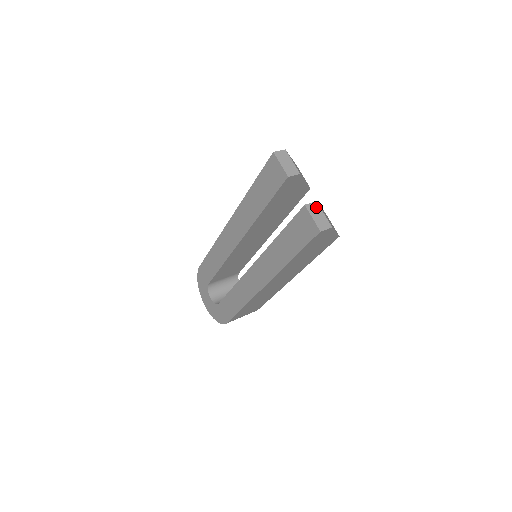
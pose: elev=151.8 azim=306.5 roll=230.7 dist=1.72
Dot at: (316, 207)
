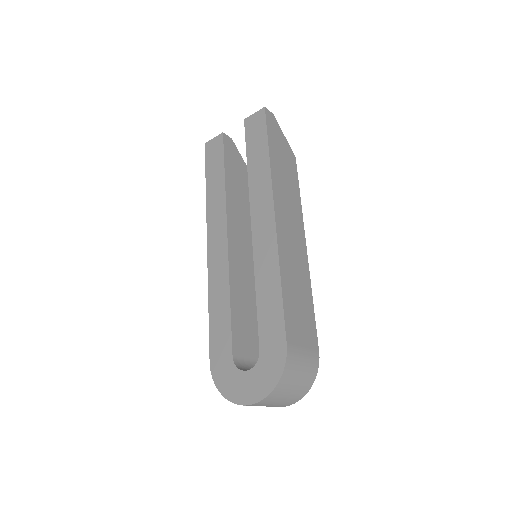
Dot at: occluded
